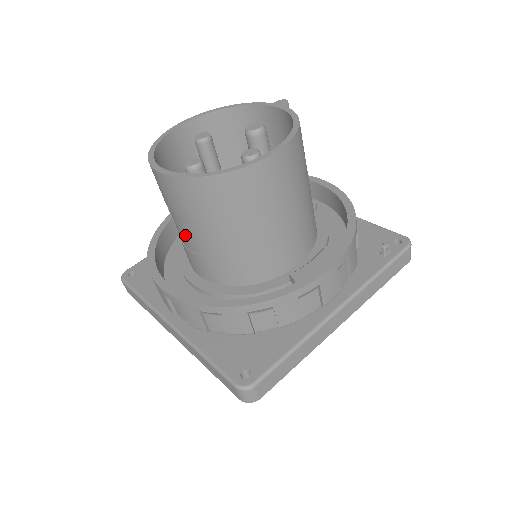
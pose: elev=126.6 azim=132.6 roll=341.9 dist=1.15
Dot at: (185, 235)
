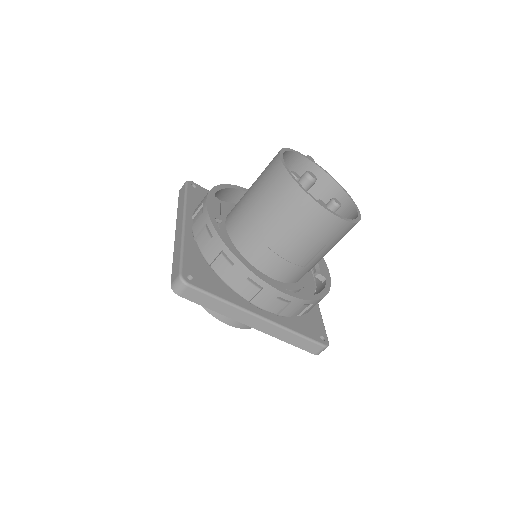
Dot at: (297, 251)
